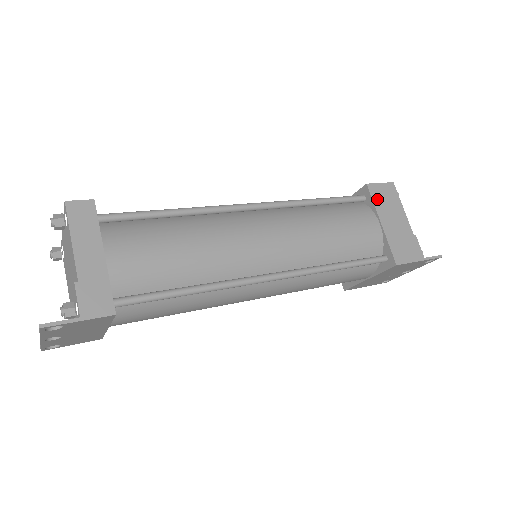
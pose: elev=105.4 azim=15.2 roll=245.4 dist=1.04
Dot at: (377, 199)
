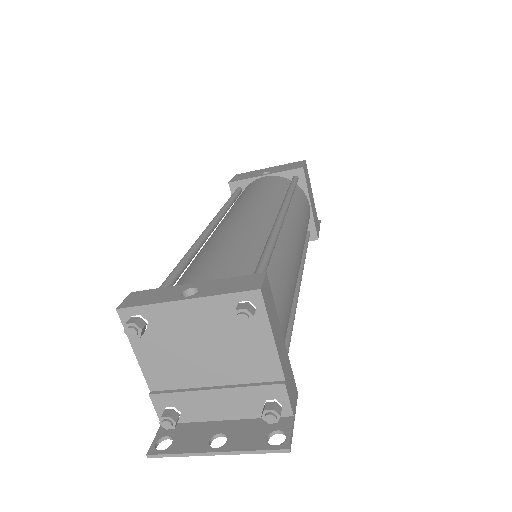
Dot at: (307, 181)
